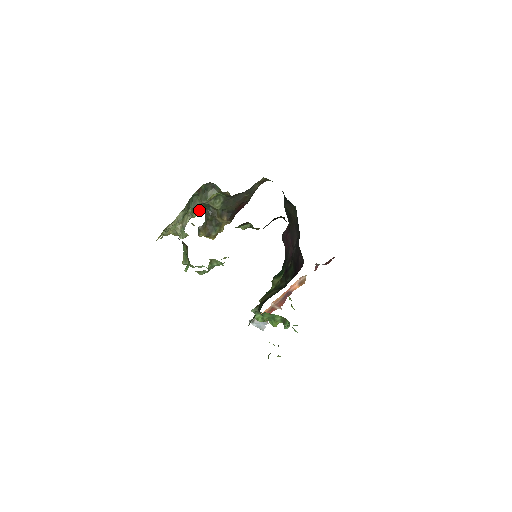
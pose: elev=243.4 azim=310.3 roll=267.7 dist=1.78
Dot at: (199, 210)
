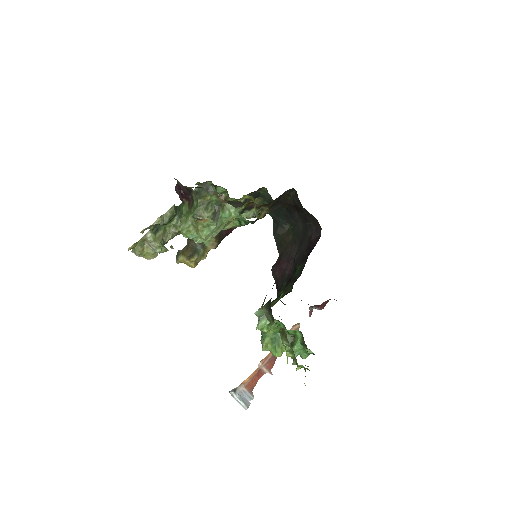
Dot at: occluded
